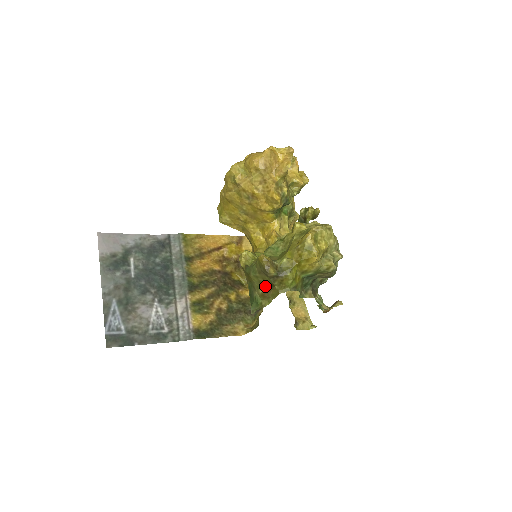
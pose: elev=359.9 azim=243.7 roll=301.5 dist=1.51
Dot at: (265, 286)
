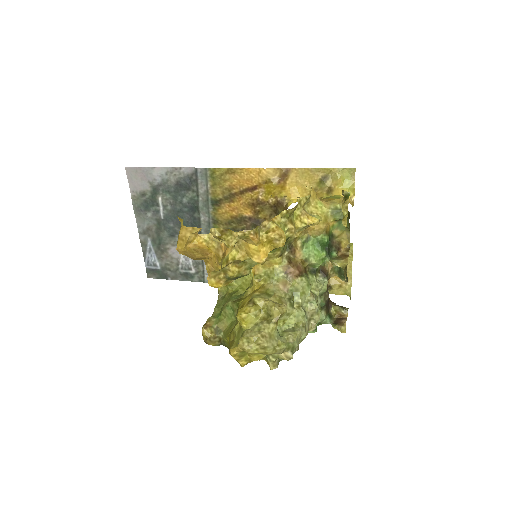
Dot at: occluded
